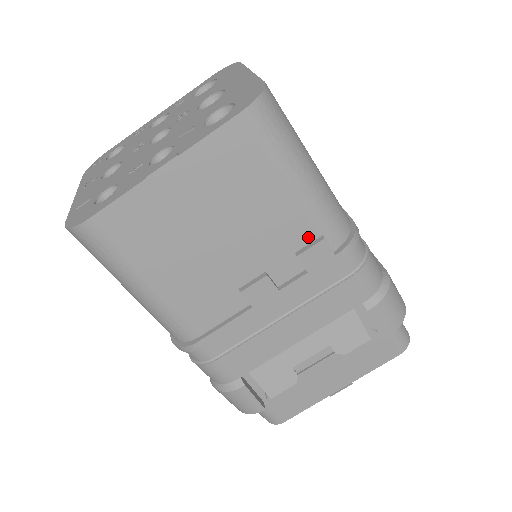
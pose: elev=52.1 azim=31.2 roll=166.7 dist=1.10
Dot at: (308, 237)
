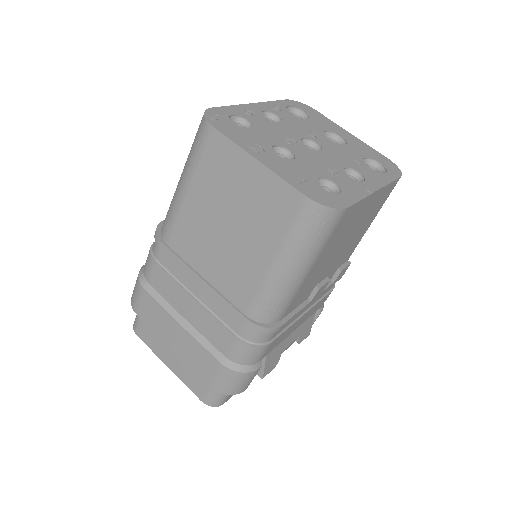
Dot at: (346, 259)
